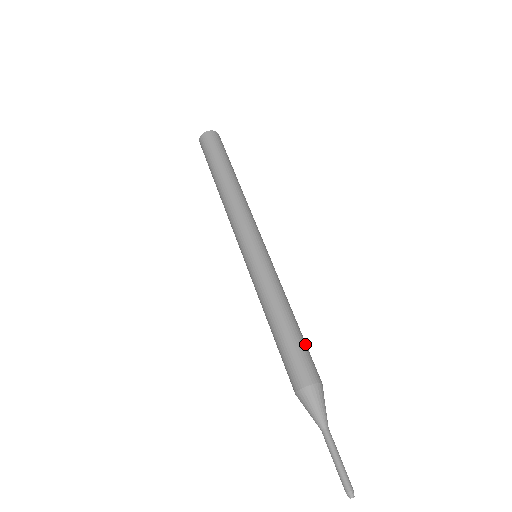
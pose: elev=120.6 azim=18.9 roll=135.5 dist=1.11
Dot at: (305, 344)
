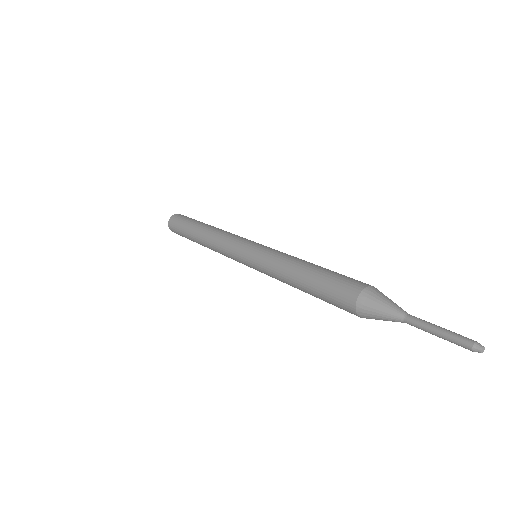
Dot at: (335, 273)
